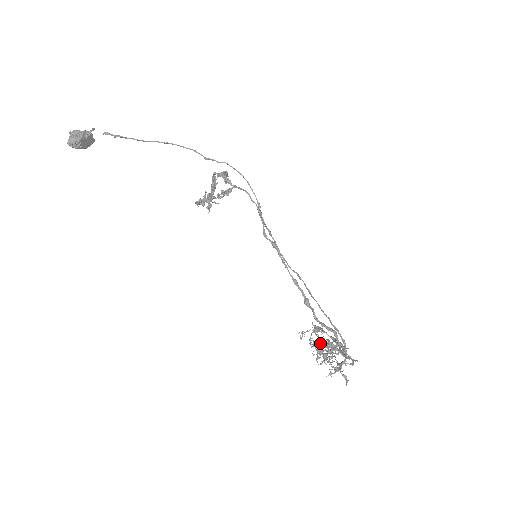
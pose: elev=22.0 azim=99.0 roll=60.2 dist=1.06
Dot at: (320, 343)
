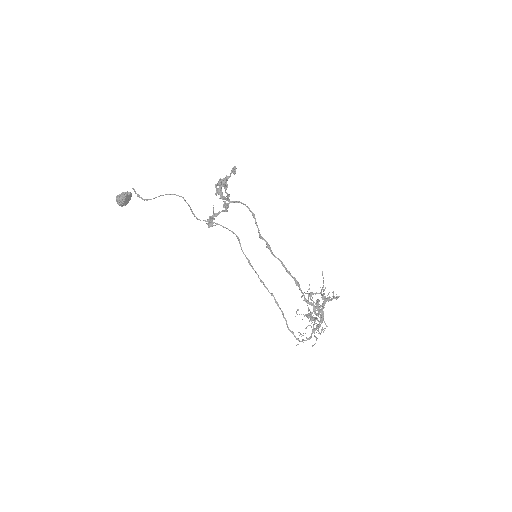
Dot at: (313, 303)
